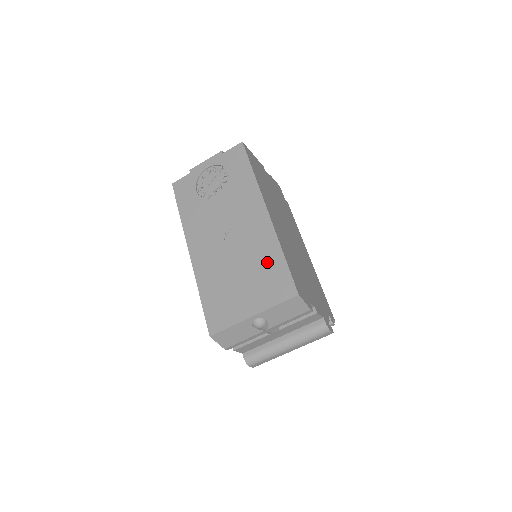
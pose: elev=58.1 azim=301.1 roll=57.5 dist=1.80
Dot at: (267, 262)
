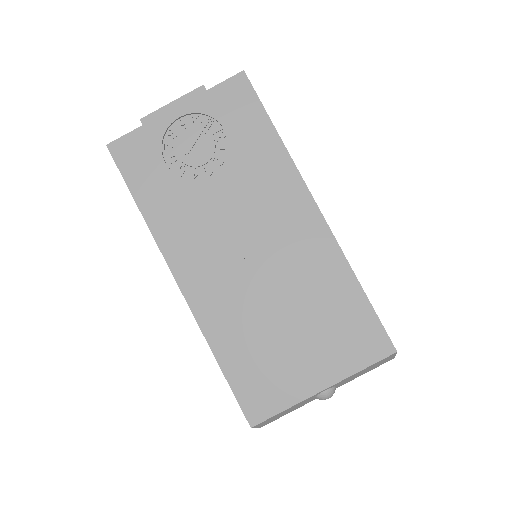
Dot at: (334, 299)
